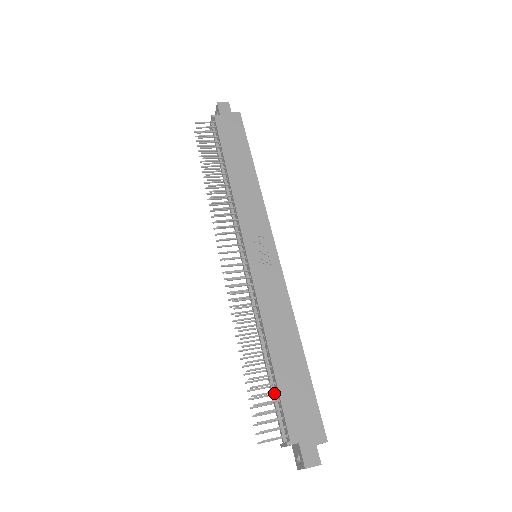
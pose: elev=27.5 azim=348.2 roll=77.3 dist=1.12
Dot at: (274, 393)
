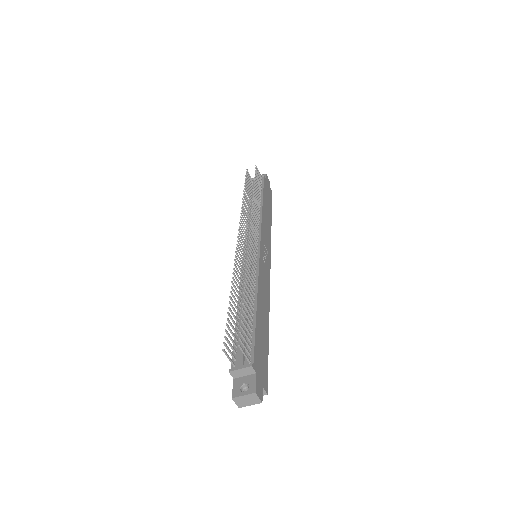
Dot at: (246, 331)
